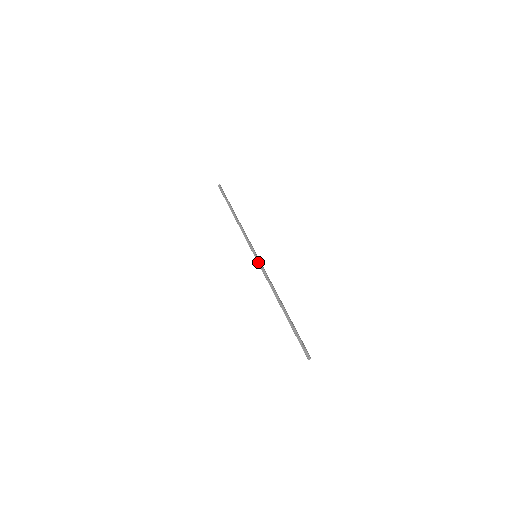
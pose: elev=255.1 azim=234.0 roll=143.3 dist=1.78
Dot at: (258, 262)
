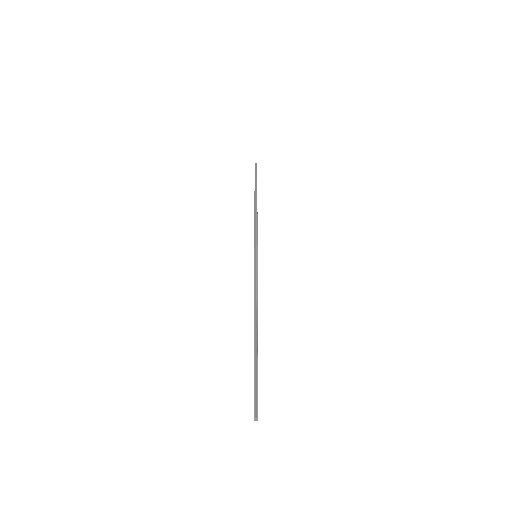
Dot at: (255, 263)
